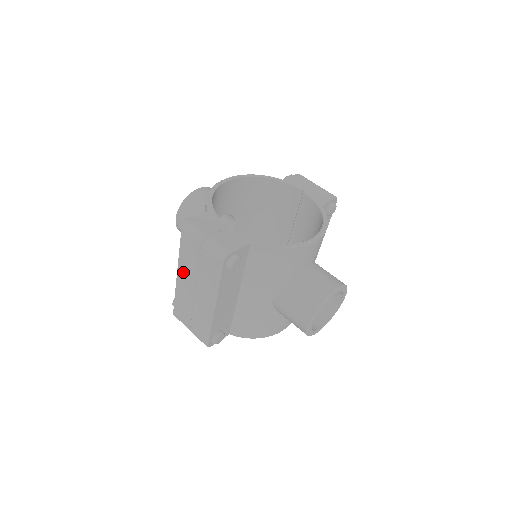
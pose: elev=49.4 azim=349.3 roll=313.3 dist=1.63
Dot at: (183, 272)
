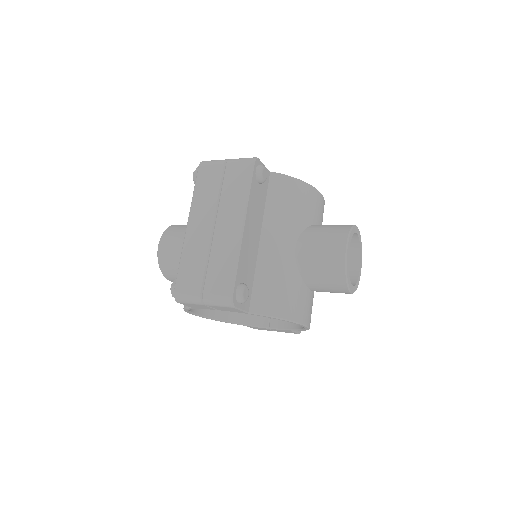
Dot at: (197, 215)
